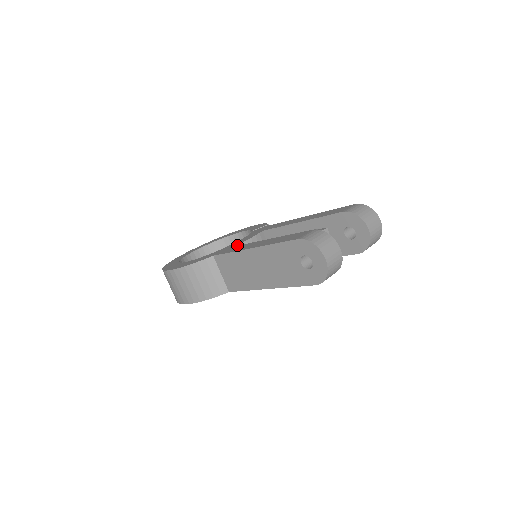
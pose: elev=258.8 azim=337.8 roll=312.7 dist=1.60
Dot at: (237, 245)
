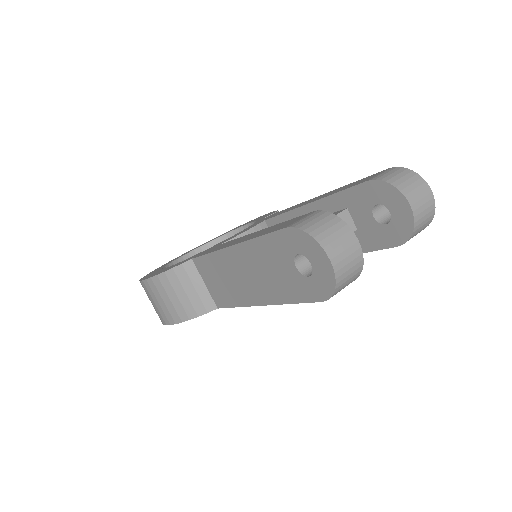
Dot at: (225, 242)
